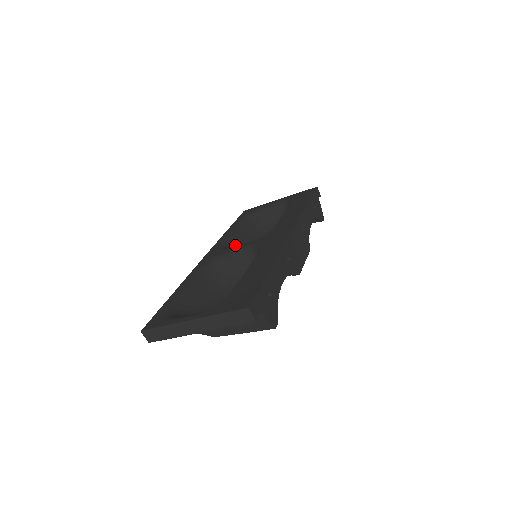
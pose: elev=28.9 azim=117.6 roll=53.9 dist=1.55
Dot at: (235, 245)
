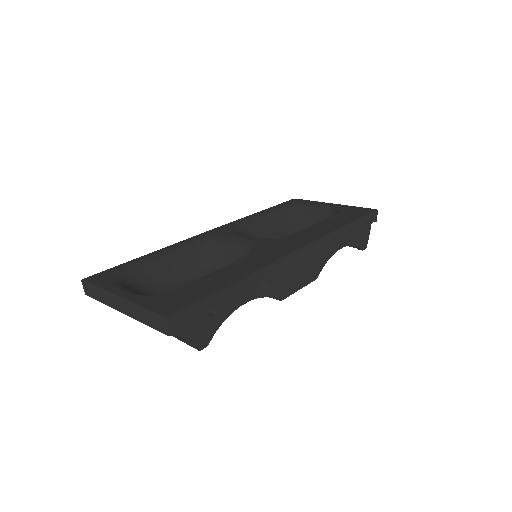
Dot at: (252, 232)
